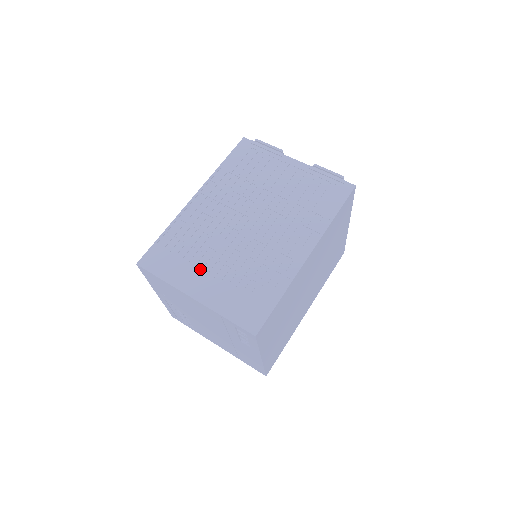
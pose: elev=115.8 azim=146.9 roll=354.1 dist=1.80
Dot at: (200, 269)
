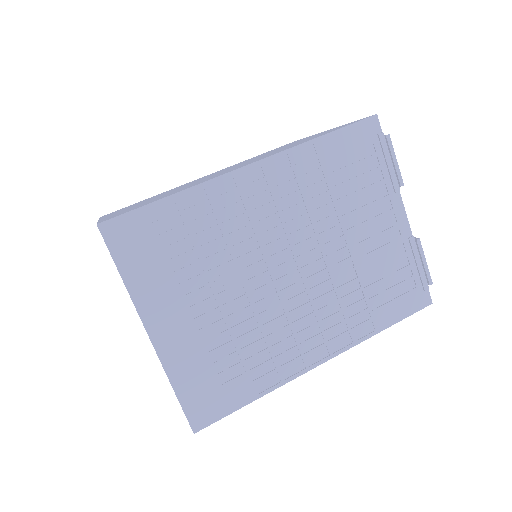
Dot at: (185, 297)
